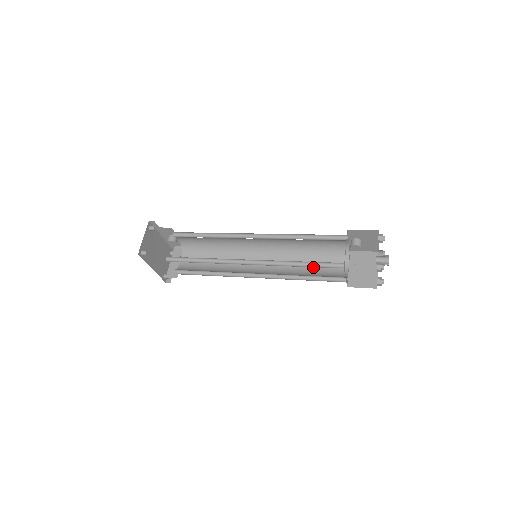
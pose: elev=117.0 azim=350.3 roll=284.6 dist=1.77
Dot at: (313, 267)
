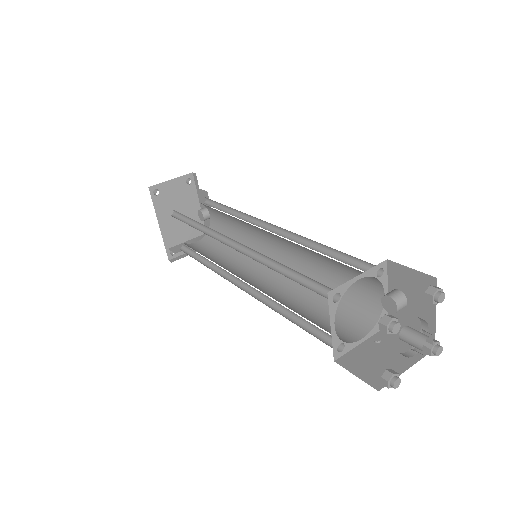
Dot at: (314, 312)
